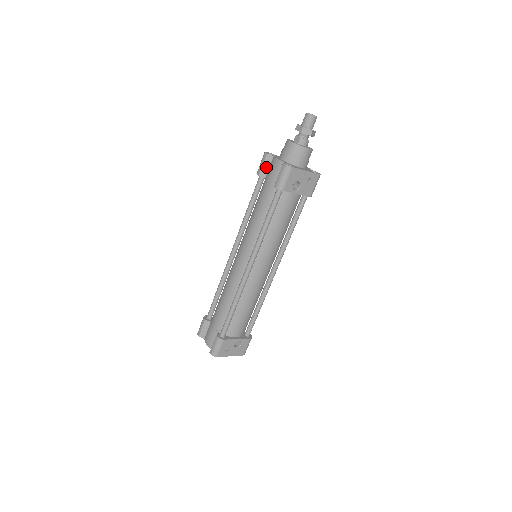
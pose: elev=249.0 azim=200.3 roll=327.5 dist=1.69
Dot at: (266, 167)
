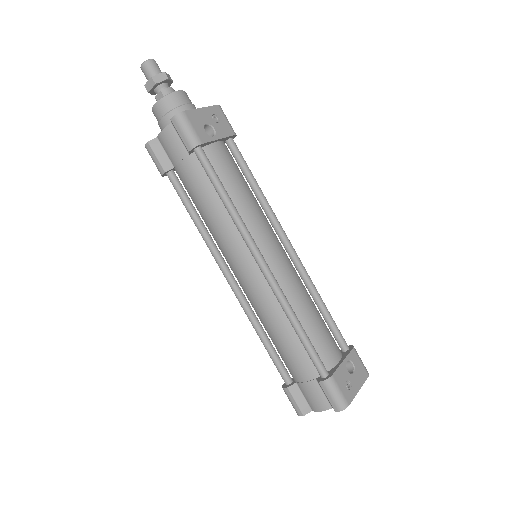
Dot at: (162, 156)
